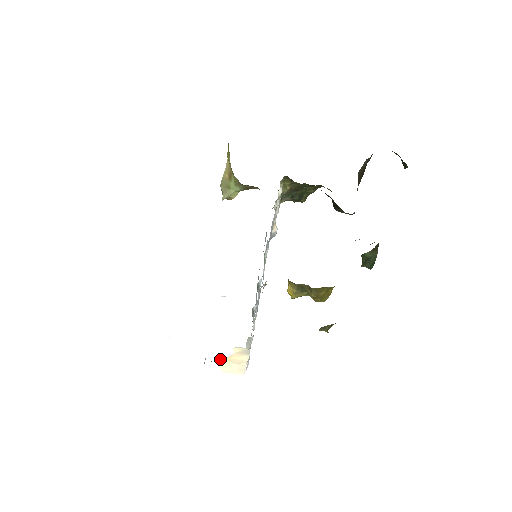
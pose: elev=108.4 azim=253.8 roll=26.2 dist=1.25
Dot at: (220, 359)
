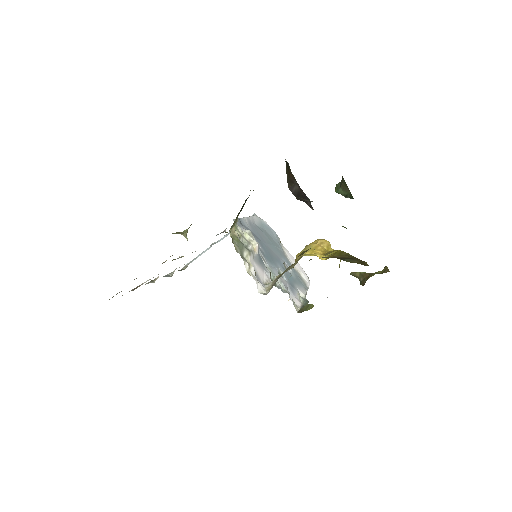
Dot at: occluded
